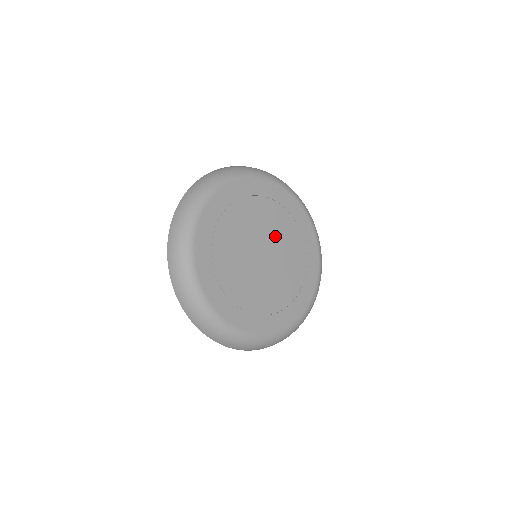
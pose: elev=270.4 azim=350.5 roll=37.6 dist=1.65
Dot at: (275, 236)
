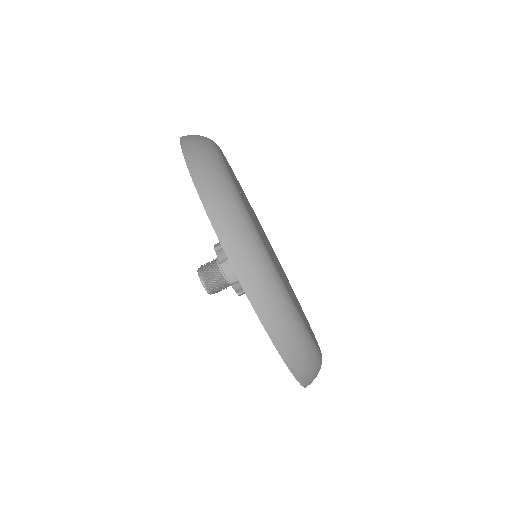
Dot at: occluded
